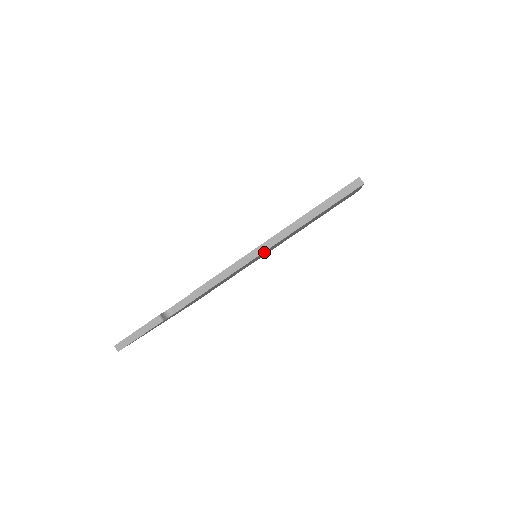
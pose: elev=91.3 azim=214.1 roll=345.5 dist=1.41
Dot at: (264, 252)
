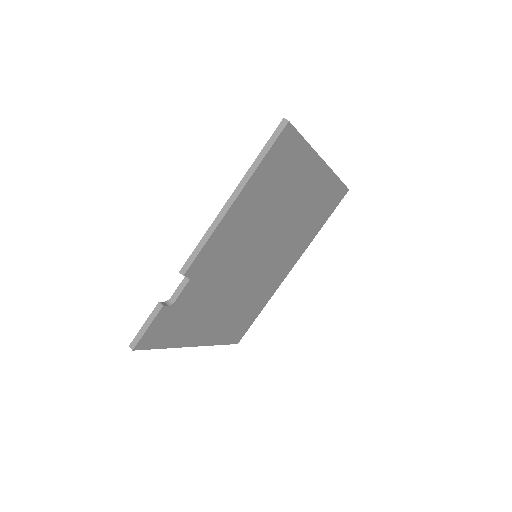
Dot at: (238, 221)
